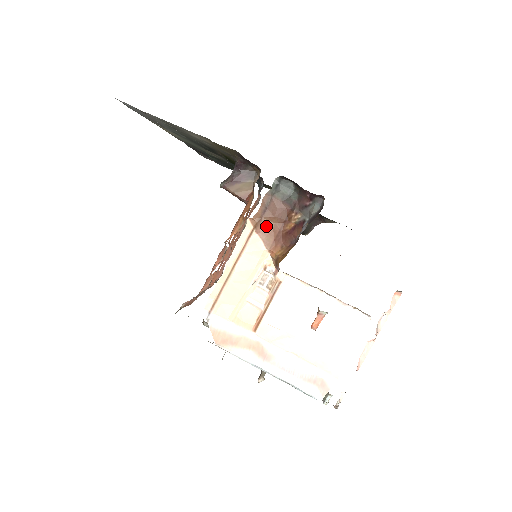
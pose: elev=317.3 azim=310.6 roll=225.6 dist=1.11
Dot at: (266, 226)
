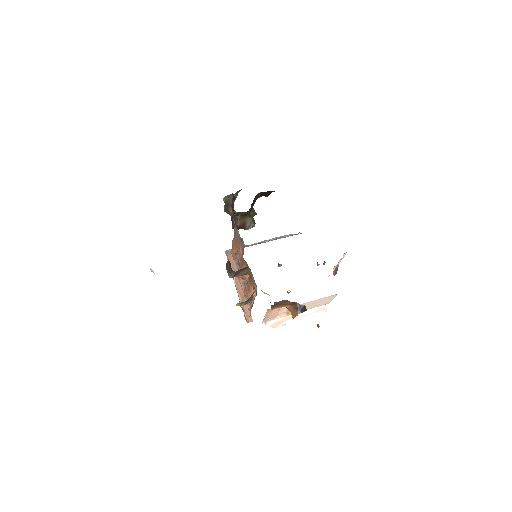
Dot at: (277, 307)
